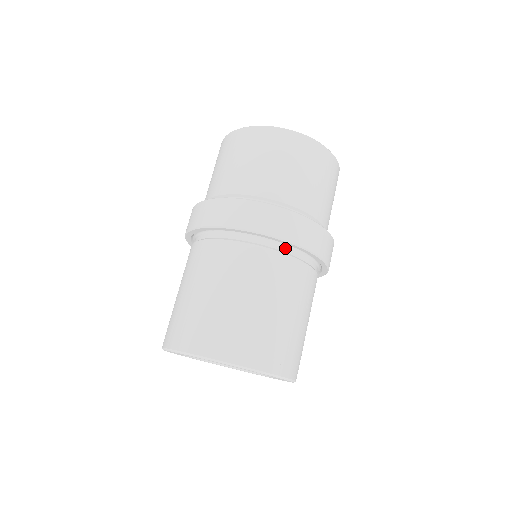
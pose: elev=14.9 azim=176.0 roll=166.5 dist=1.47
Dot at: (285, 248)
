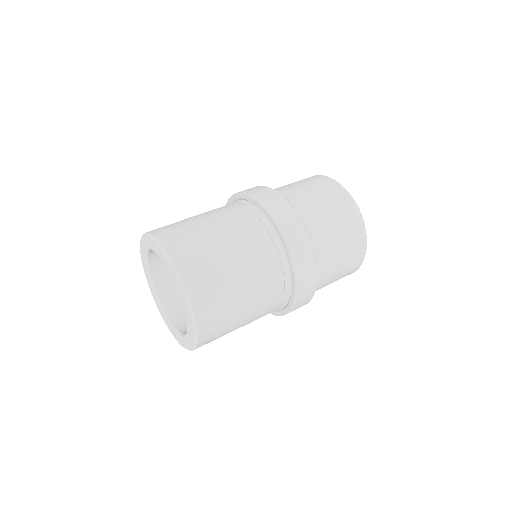
Dot at: (287, 279)
